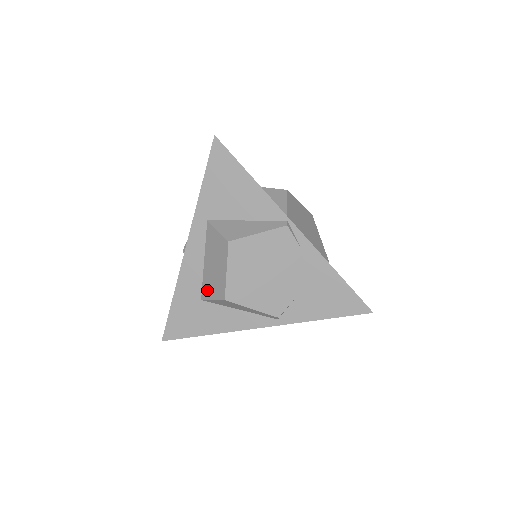
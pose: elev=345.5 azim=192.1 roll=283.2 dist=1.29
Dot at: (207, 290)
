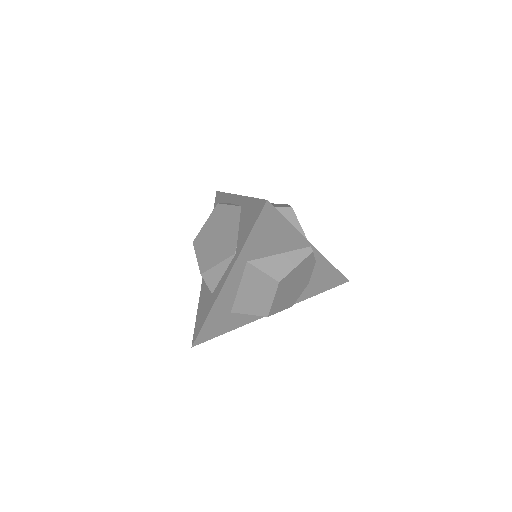
Dot at: (242, 308)
